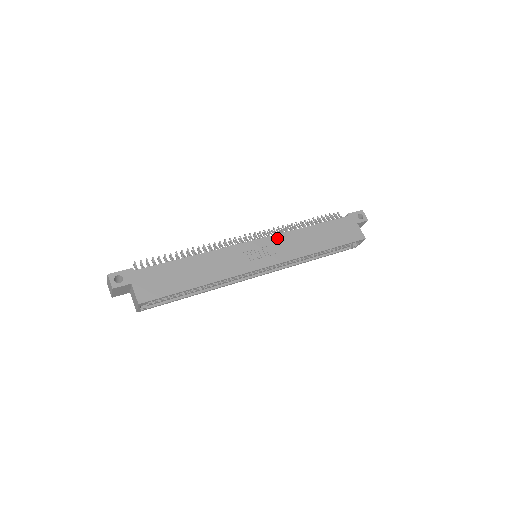
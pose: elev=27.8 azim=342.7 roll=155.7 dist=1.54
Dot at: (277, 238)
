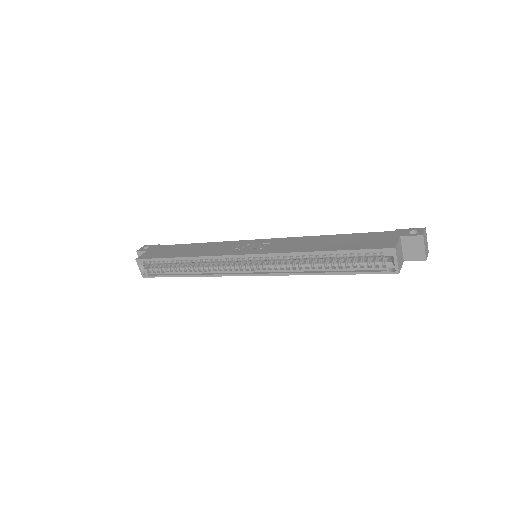
Dot at: (282, 240)
